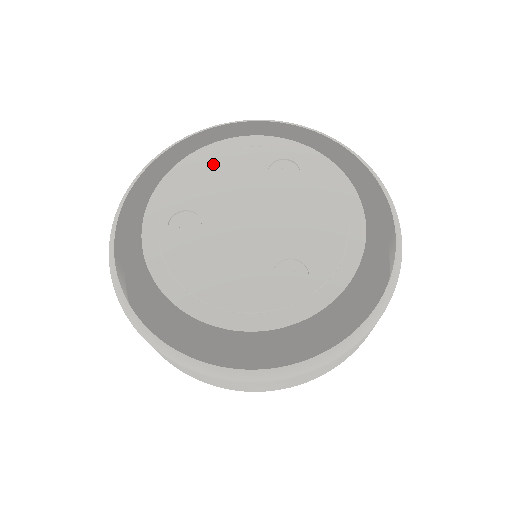
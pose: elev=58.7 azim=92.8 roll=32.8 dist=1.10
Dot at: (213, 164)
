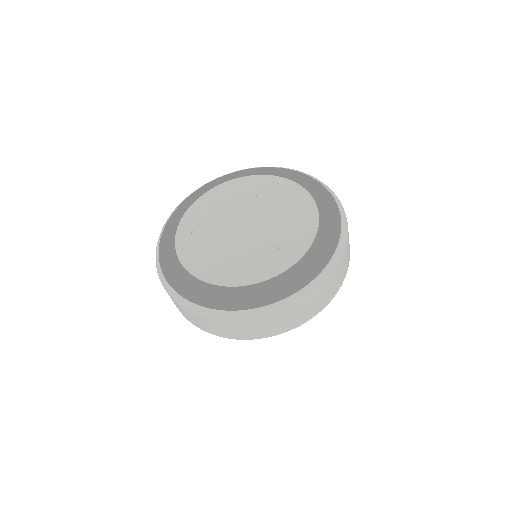
Dot at: (222, 195)
